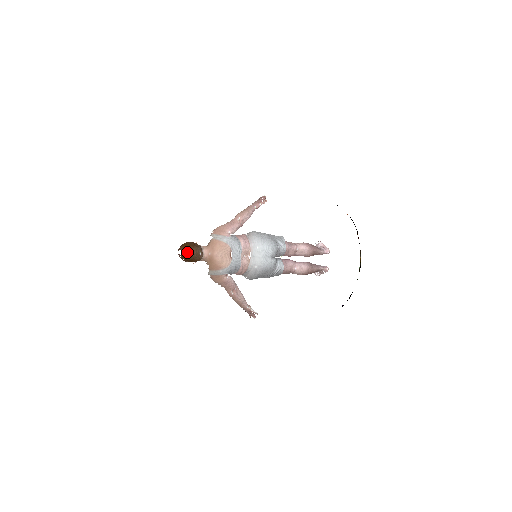
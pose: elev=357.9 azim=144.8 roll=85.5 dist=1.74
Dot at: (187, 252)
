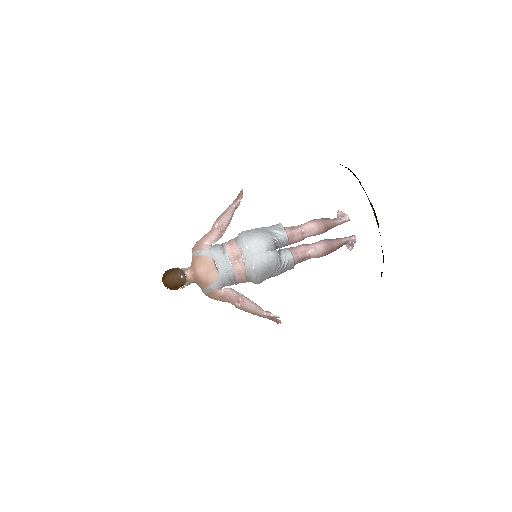
Dot at: (166, 280)
